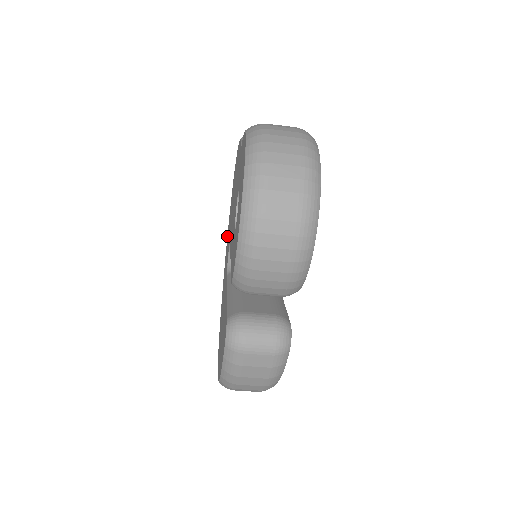
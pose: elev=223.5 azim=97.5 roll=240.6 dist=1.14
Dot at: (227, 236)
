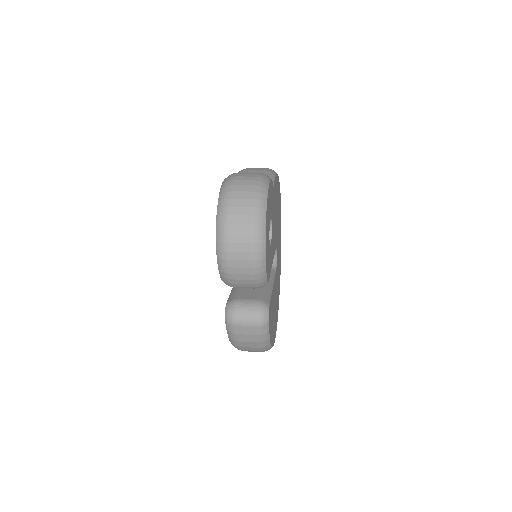
Dot at: occluded
